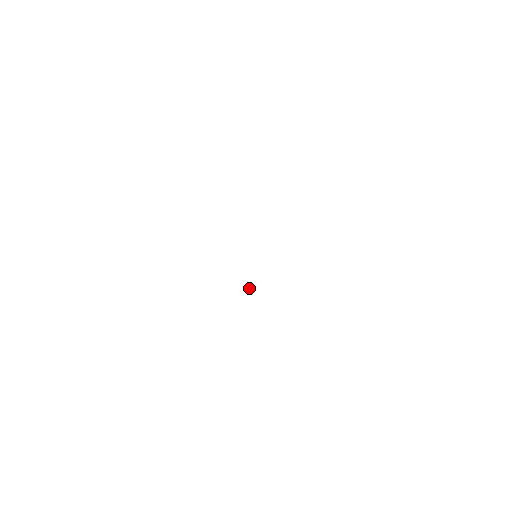
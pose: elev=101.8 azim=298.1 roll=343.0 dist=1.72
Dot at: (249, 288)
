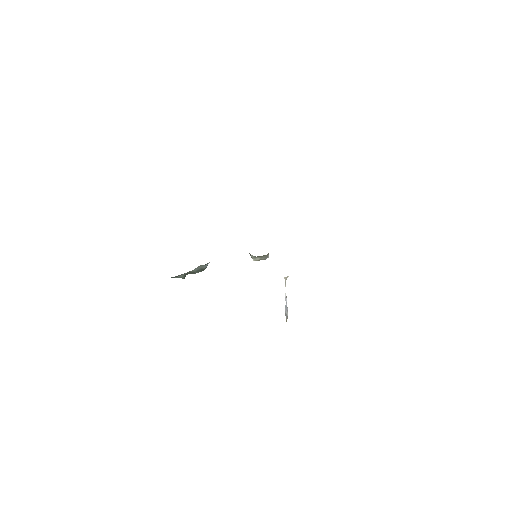
Dot at: (286, 316)
